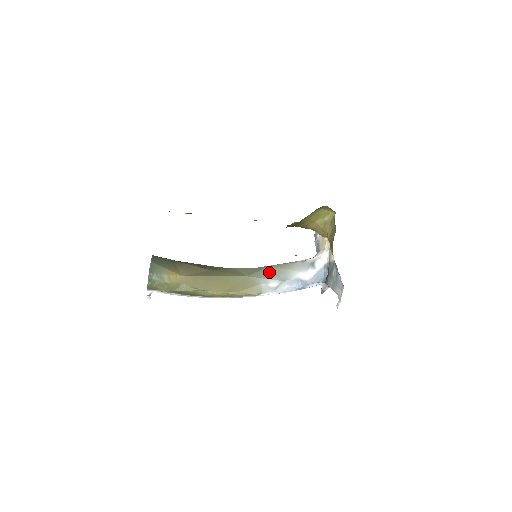
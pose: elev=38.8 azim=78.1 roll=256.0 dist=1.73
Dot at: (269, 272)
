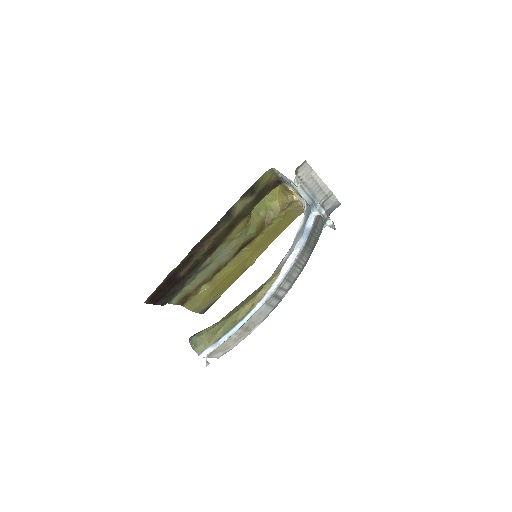
Dot at: occluded
